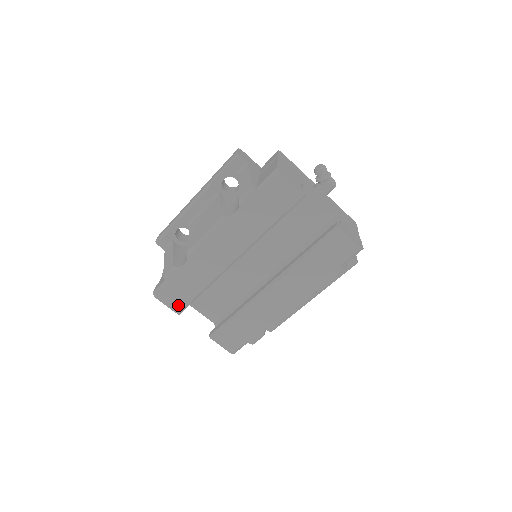
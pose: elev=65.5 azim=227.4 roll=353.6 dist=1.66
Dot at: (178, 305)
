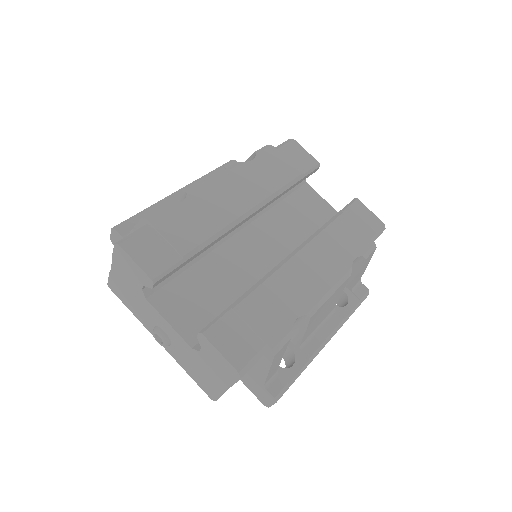
Dot at: (156, 264)
